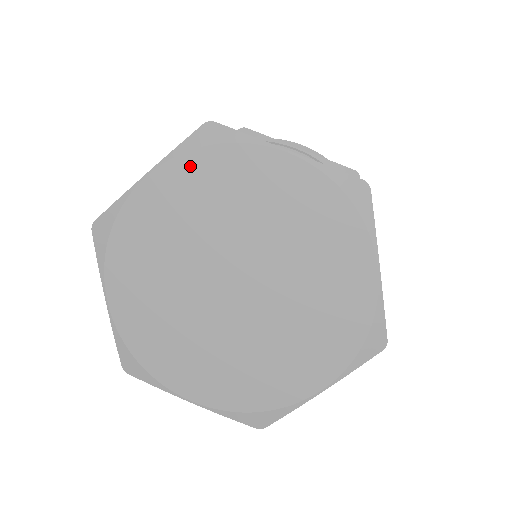
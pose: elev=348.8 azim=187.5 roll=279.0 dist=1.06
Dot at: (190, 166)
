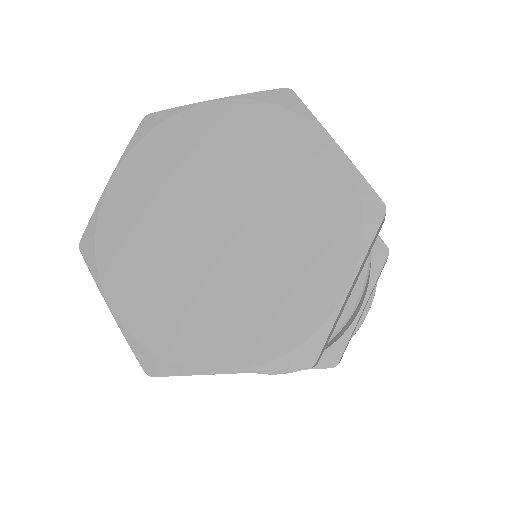
Dot at: (251, 112)
